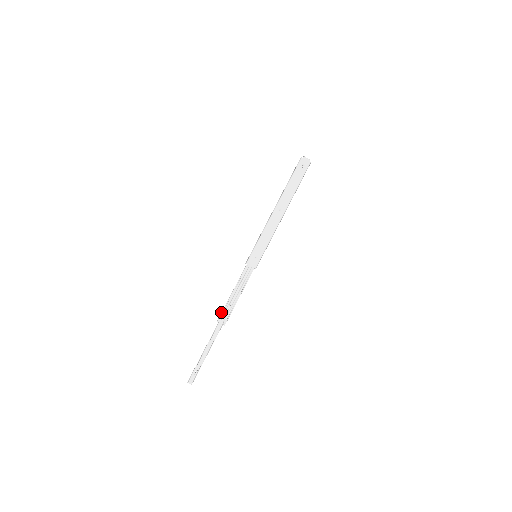
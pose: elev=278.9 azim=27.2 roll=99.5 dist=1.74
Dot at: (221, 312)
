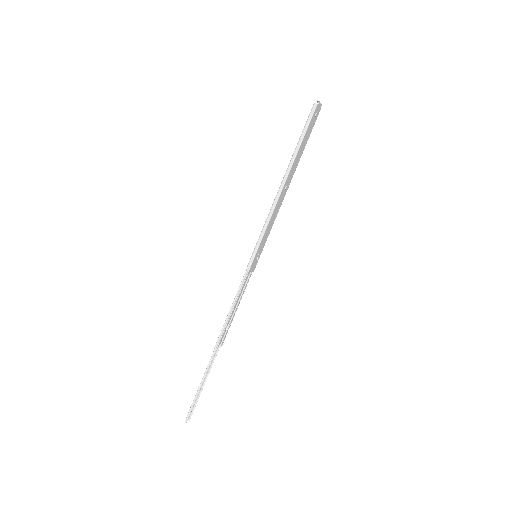
Dot at: (219, 336)
